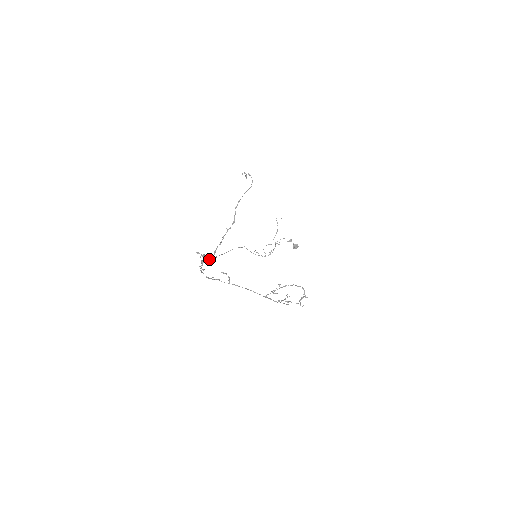
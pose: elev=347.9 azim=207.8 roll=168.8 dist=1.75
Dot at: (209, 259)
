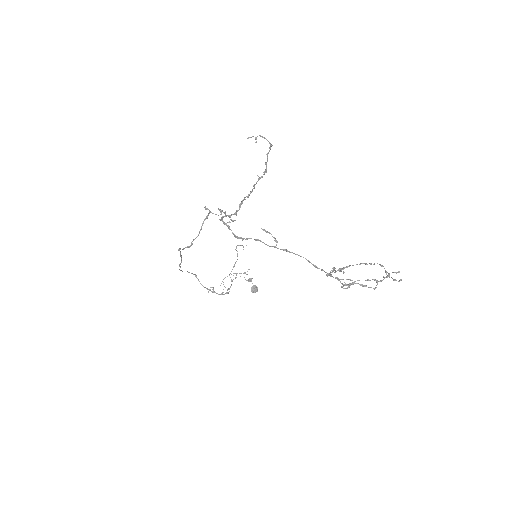
Dot at: occluded
